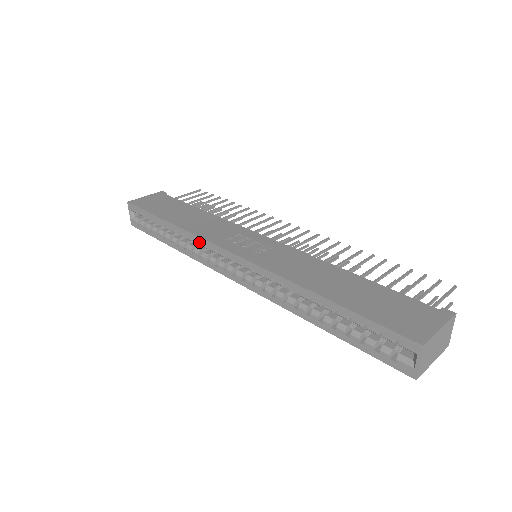
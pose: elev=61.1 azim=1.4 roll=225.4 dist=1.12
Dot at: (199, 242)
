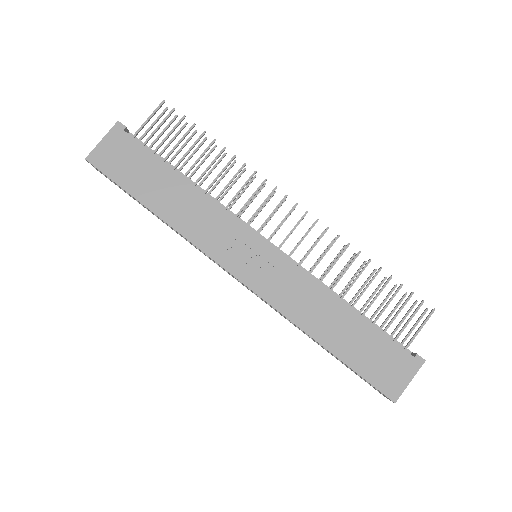
Dot at: occluded
